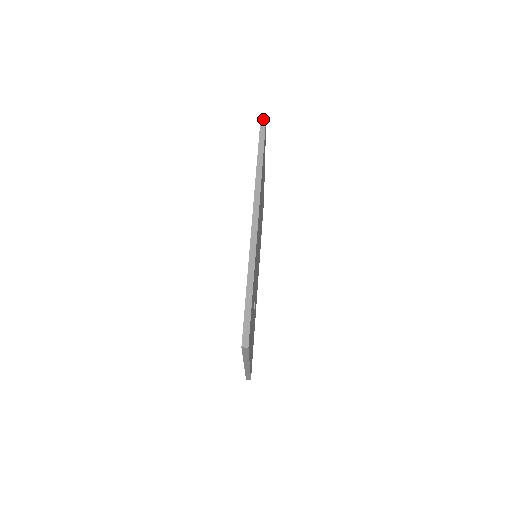
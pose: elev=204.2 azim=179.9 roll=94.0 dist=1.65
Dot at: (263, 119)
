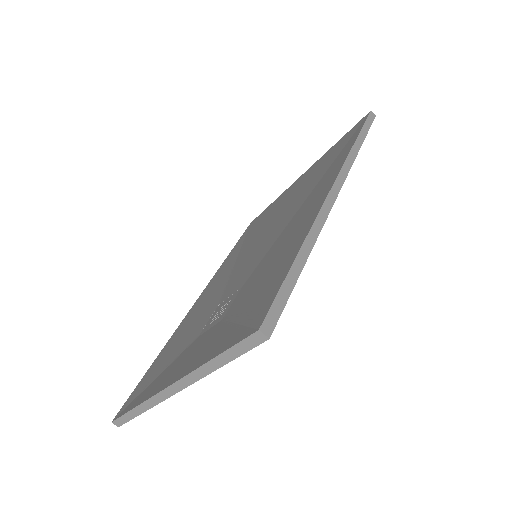
Dot at: (372, 115)
